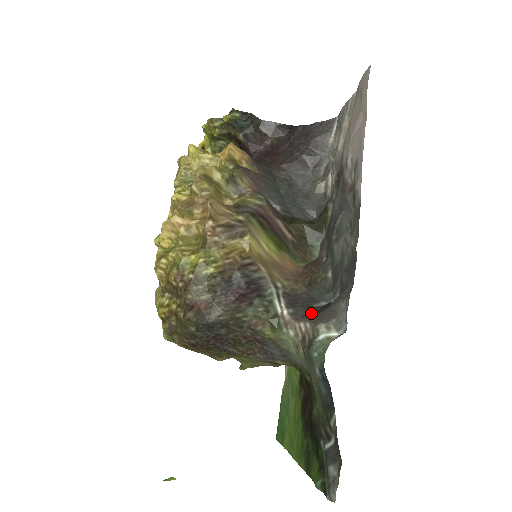
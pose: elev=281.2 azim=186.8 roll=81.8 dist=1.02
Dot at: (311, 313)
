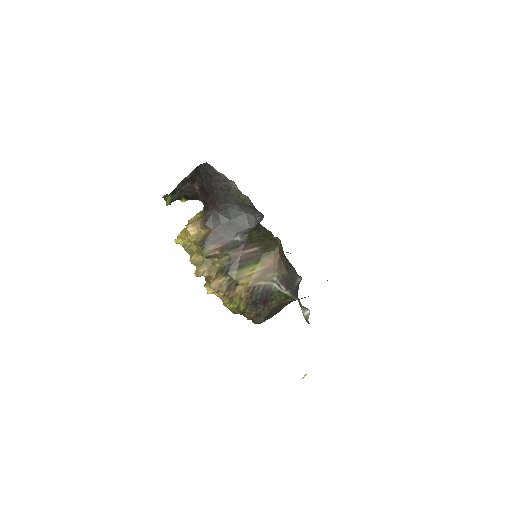
Dot at: (296, 293)
